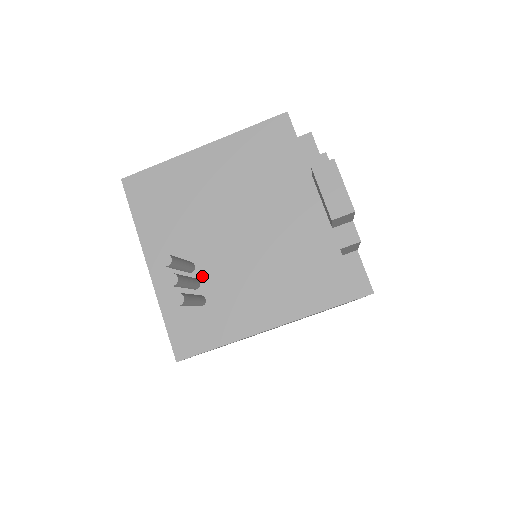
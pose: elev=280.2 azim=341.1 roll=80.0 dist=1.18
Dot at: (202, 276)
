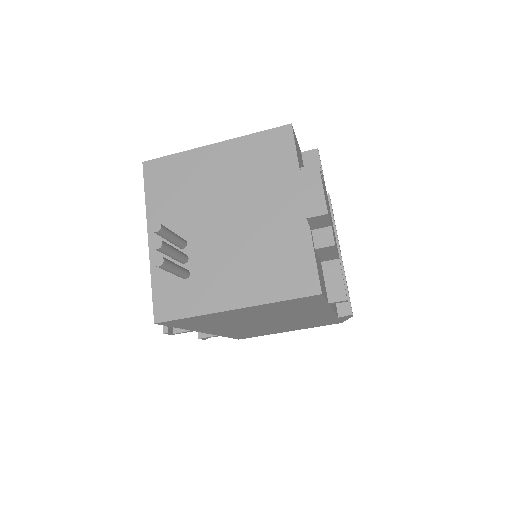
Dot at: (191, 253)
